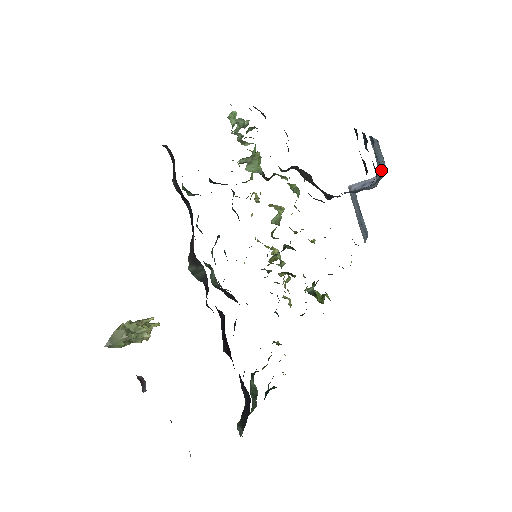
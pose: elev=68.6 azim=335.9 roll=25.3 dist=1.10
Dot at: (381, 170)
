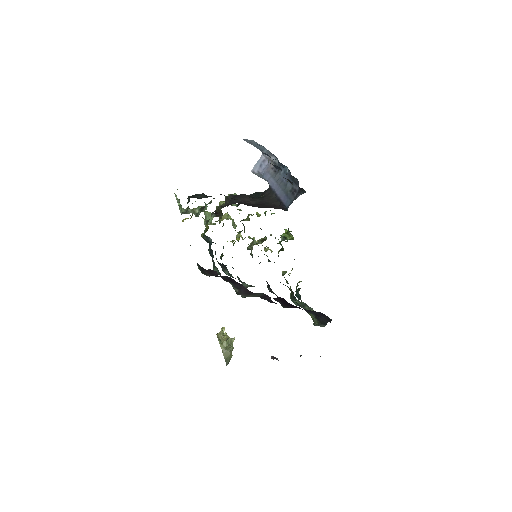
Dot at: (282, 164)
